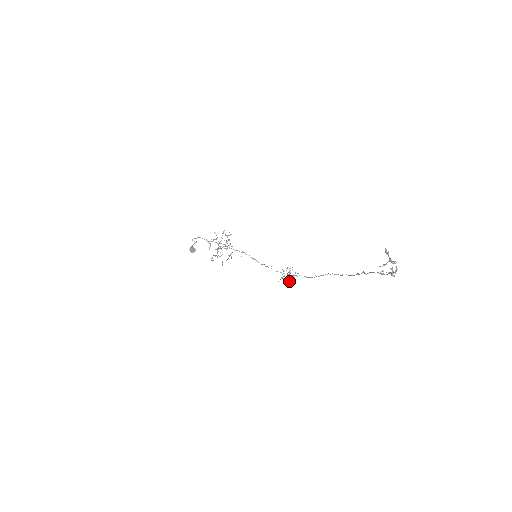
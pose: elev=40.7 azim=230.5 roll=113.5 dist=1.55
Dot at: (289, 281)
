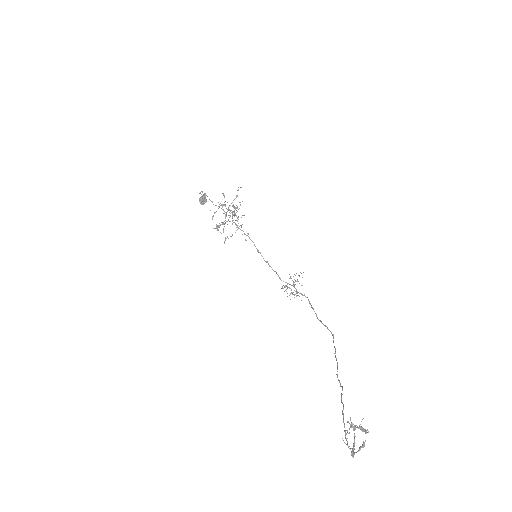
Dot at: occluded
